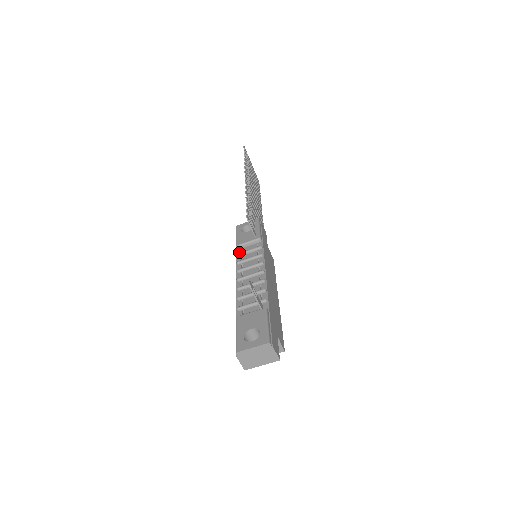
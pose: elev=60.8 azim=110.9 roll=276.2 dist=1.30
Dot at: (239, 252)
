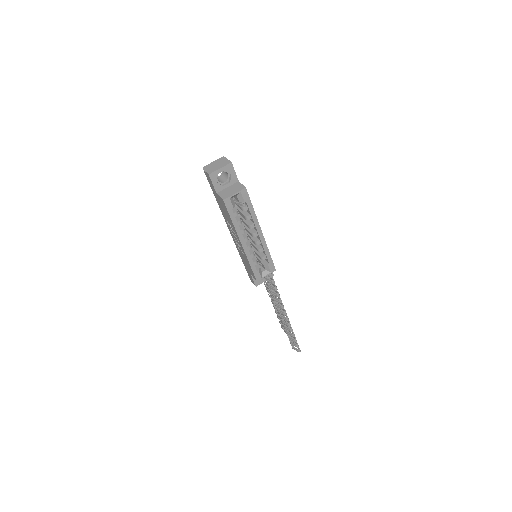
Dot at: occluded
